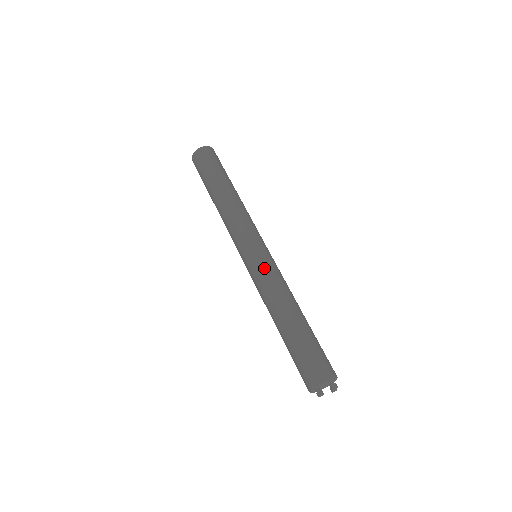
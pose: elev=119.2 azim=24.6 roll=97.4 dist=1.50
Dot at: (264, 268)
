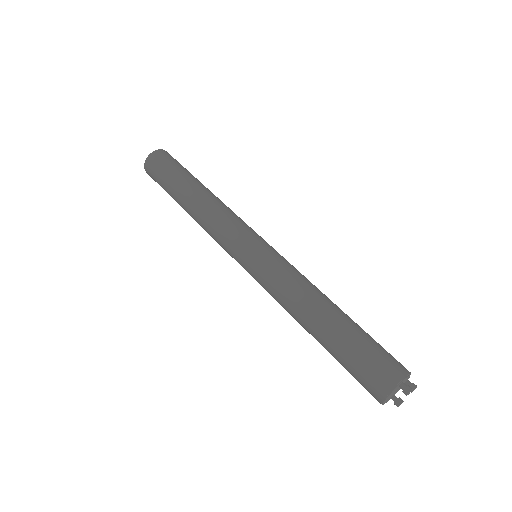
Dot at: (285, 259)
